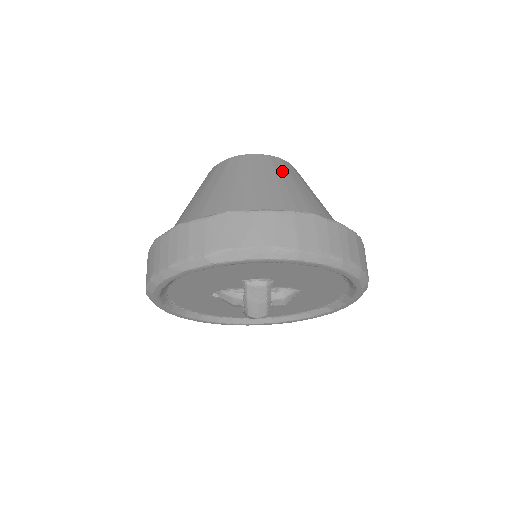
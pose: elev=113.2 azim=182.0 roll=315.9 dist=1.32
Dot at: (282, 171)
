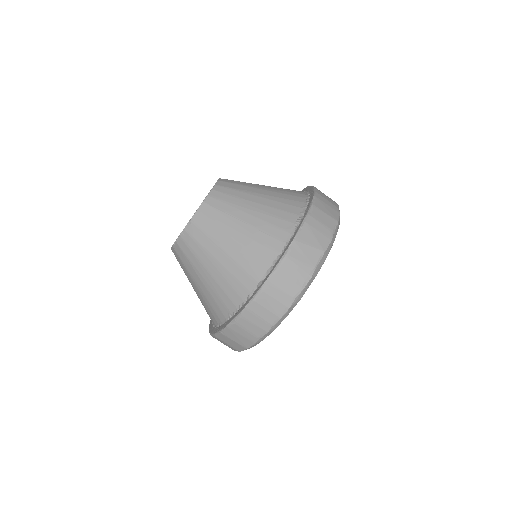
Dot at: (241, 188)
